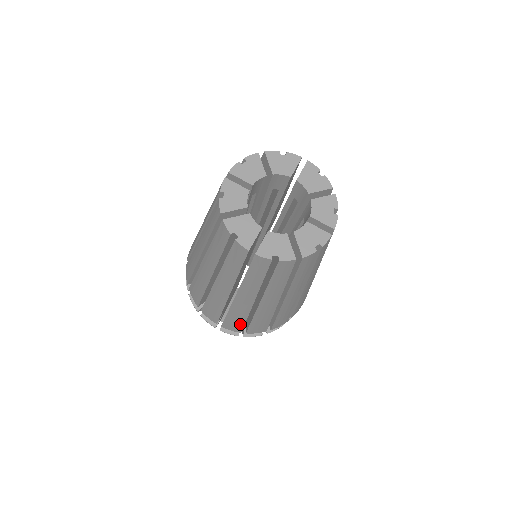
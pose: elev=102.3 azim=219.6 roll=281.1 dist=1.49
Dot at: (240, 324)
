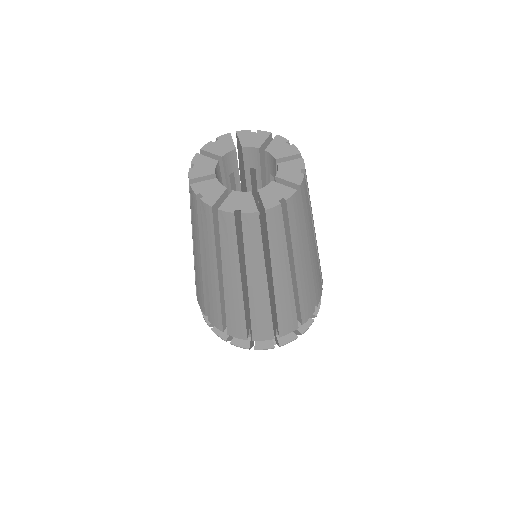
Dot at: (293, 316)
